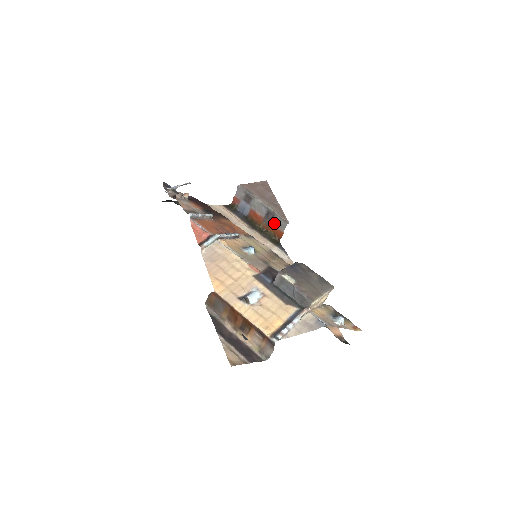
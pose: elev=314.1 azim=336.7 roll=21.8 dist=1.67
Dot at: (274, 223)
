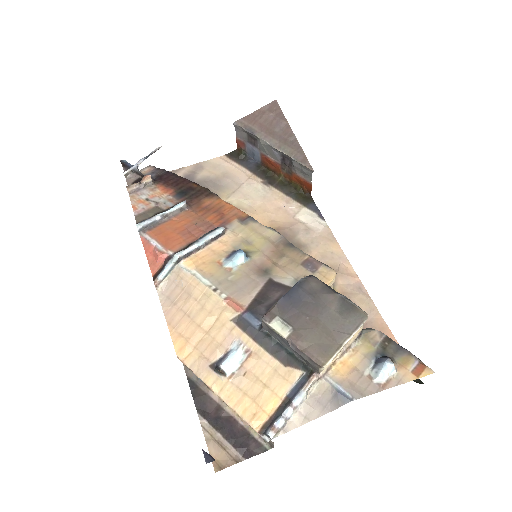
Dot at: (295, 171)
